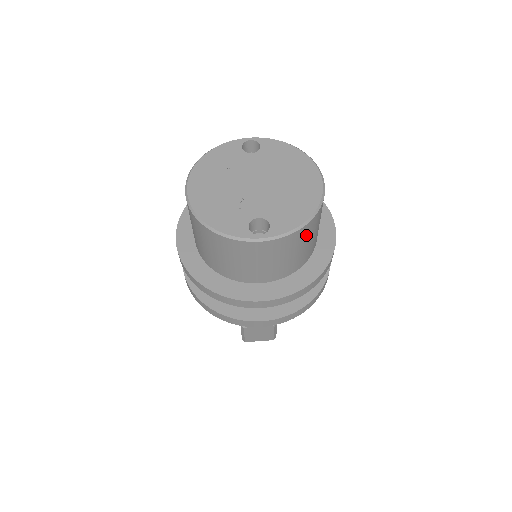
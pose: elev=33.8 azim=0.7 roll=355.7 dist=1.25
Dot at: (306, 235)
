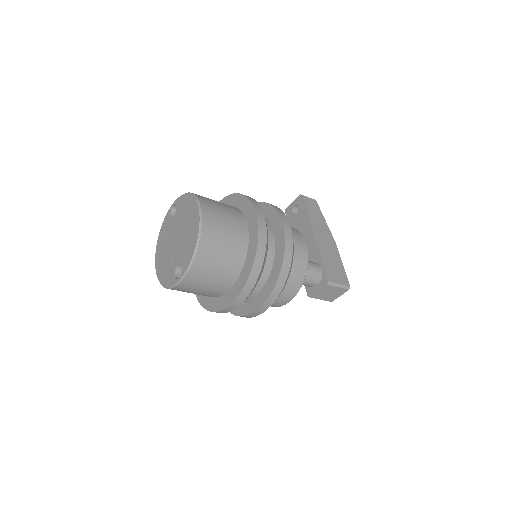
Dot at: (209, 255)
